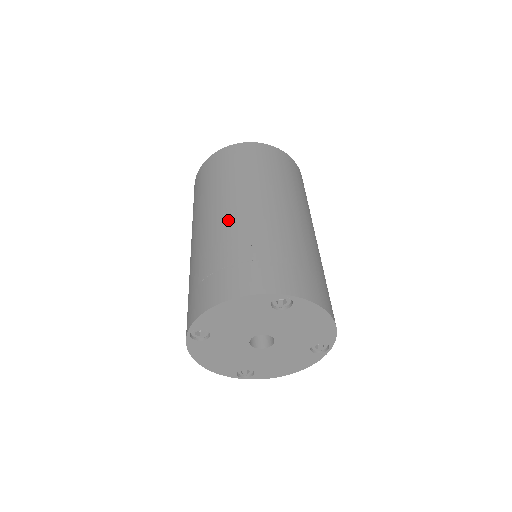
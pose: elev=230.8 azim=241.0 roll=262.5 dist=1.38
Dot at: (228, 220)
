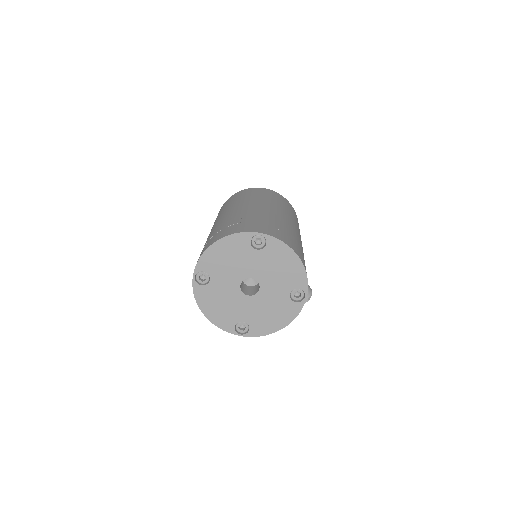
Dot at: (229, 214)
